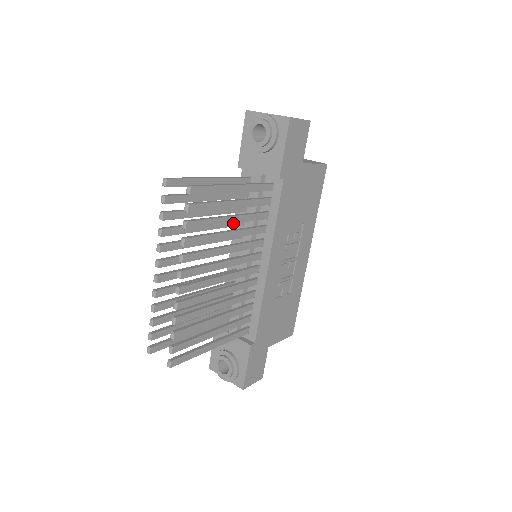
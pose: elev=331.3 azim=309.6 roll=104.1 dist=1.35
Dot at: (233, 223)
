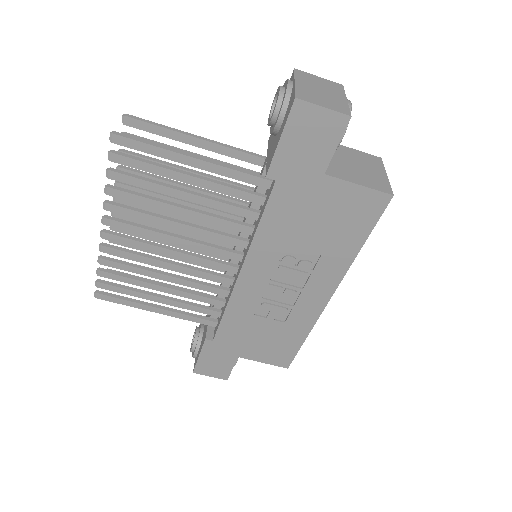
Dot at: (189, 200)
